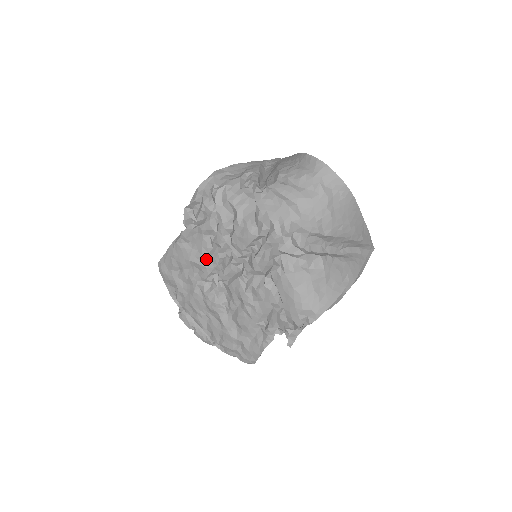
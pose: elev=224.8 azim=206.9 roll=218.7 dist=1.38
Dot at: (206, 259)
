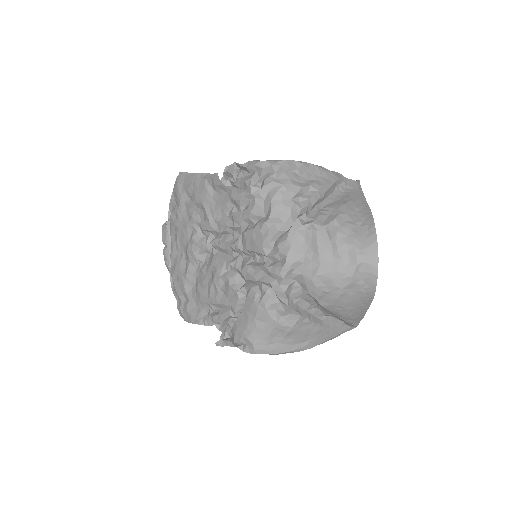
Dot at: (216, 218)
